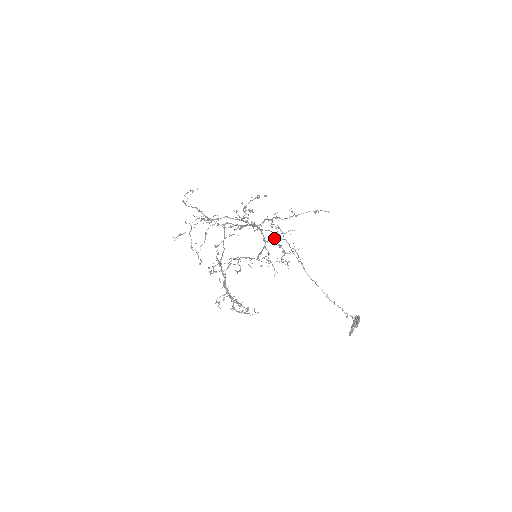
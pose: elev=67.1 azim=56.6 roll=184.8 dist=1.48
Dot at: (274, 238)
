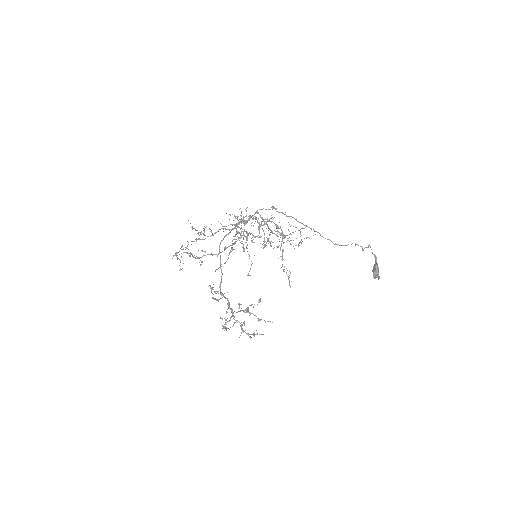
Dot at: (270, 218)
